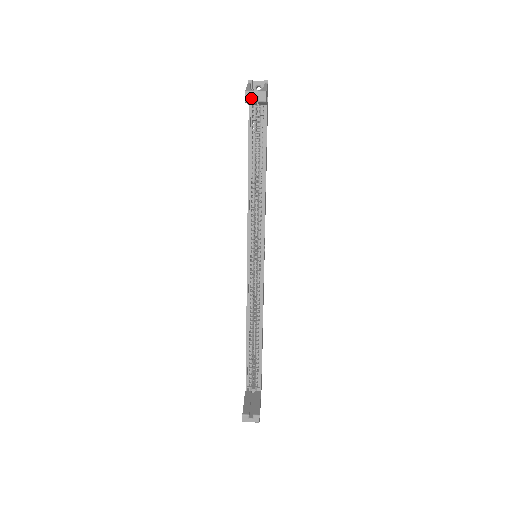
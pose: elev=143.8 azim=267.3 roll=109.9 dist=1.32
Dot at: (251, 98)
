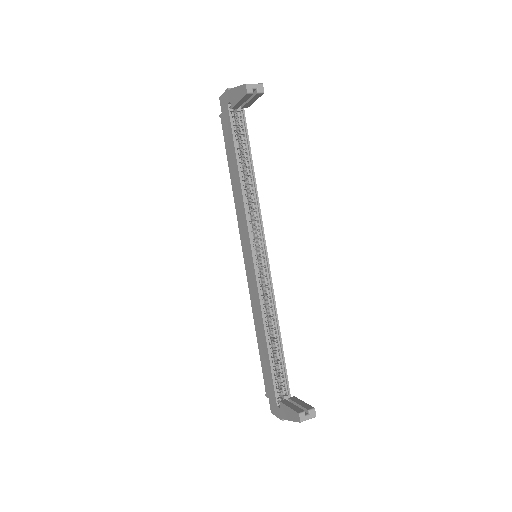
Dot at: (251, 90)
